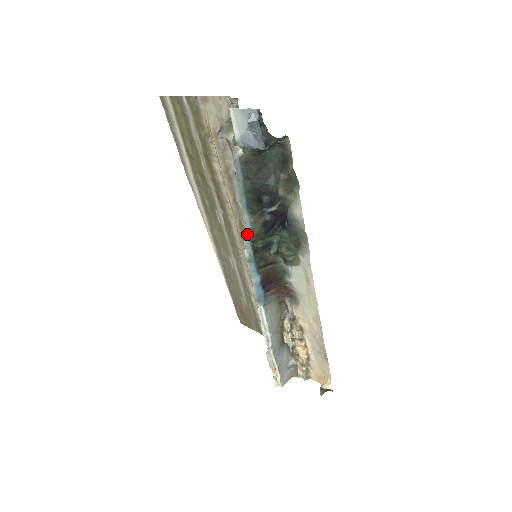
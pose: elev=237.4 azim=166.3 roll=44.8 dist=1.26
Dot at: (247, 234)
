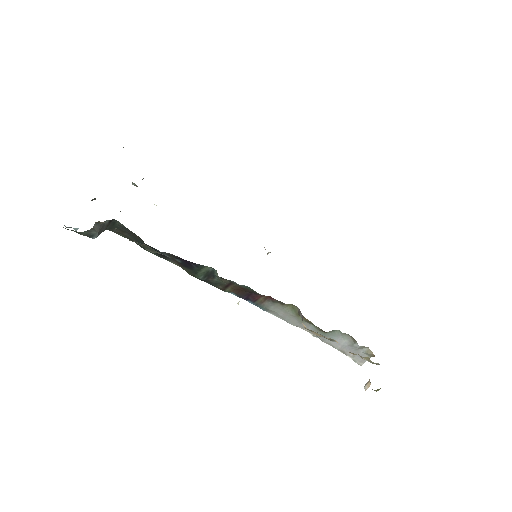
Dot at: occluded
